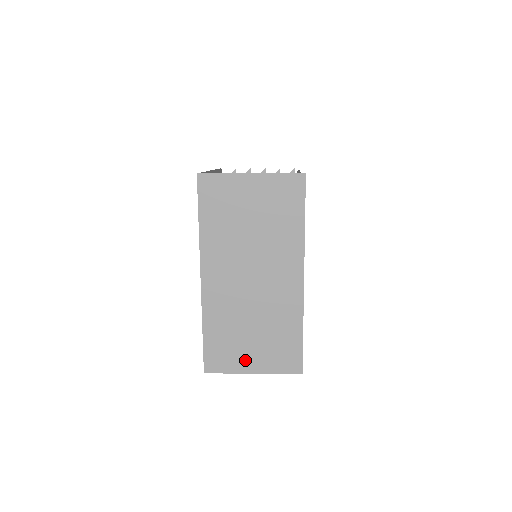
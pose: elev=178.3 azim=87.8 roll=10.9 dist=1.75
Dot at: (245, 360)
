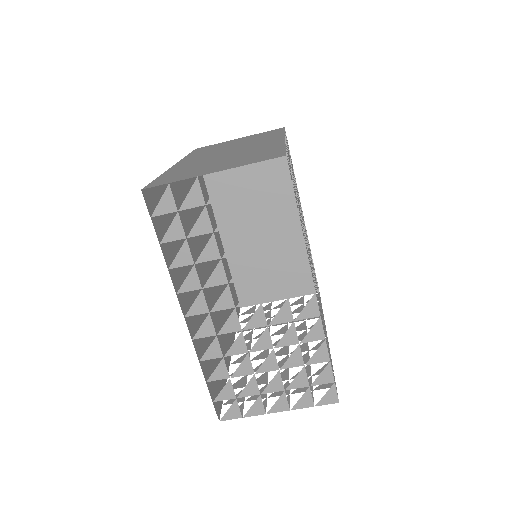
Dot at: (204, 172)
